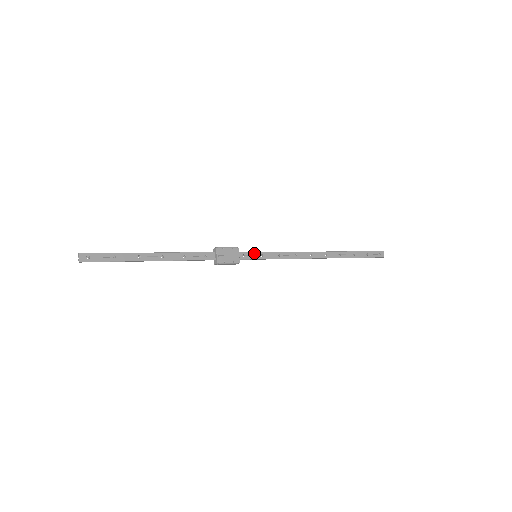
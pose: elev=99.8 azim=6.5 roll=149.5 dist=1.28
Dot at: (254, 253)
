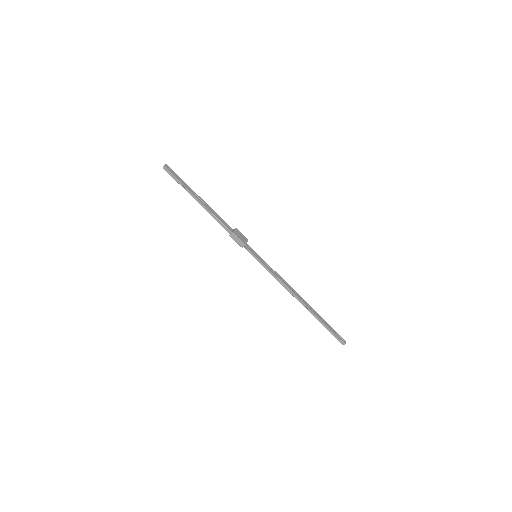
Dot at: (256, 253)
